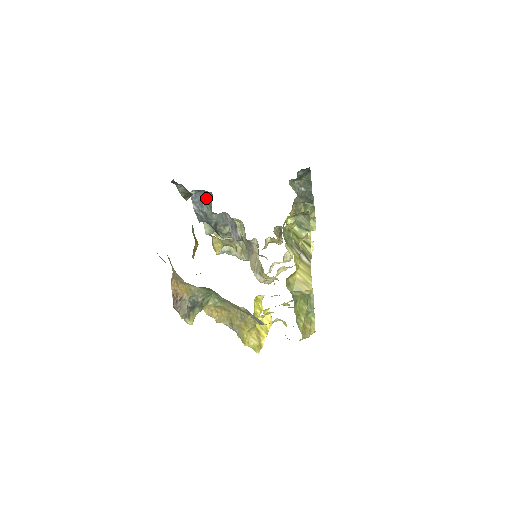
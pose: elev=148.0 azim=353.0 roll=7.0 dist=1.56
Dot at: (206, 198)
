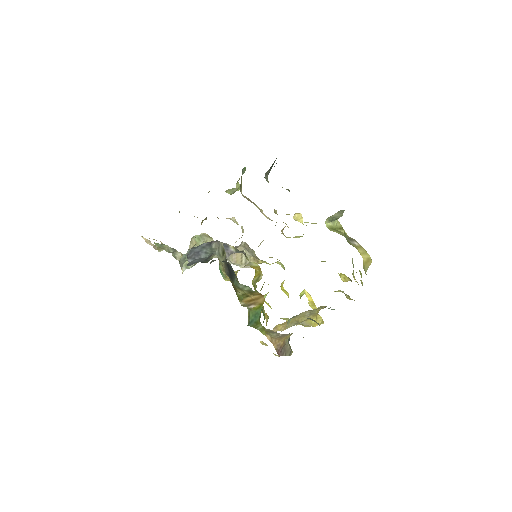
Dot at: (206, 247)
